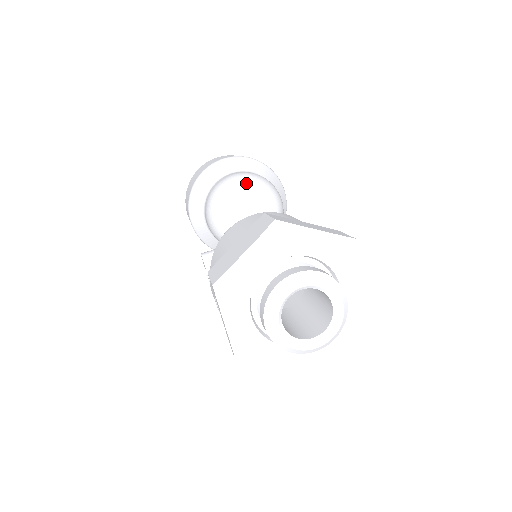
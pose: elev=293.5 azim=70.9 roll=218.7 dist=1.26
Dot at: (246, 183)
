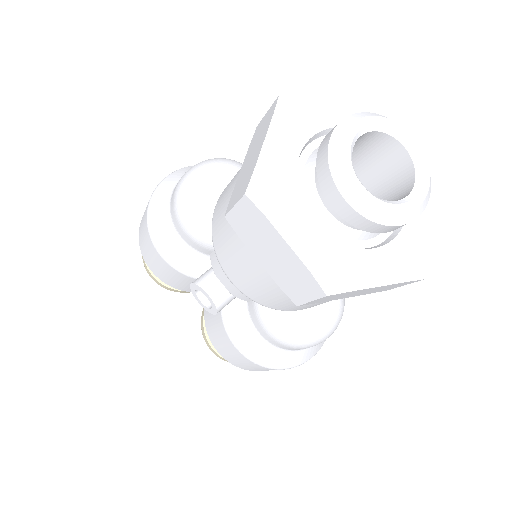
Dot at: (210, 162)
